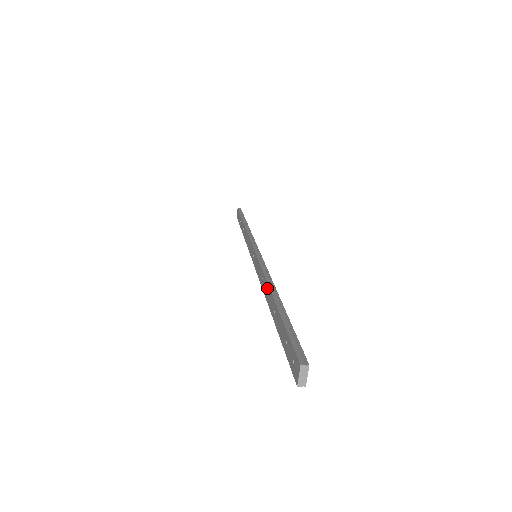
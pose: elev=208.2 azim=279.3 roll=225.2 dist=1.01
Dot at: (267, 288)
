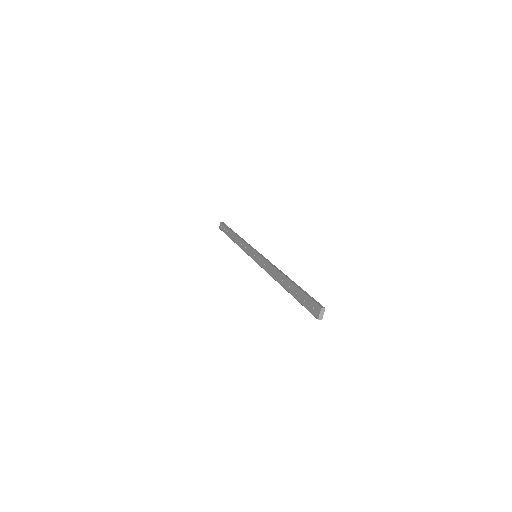
Dot at: (278, 274)
